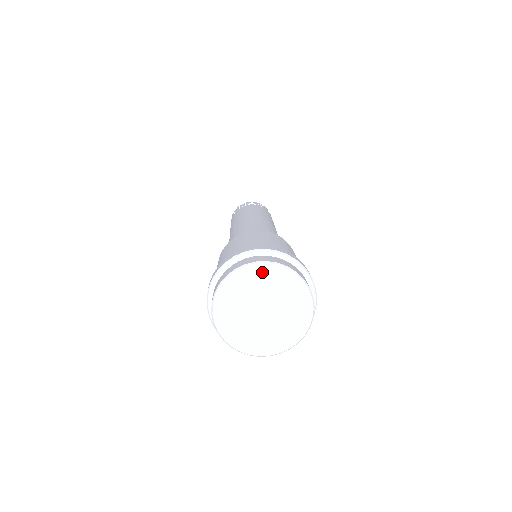
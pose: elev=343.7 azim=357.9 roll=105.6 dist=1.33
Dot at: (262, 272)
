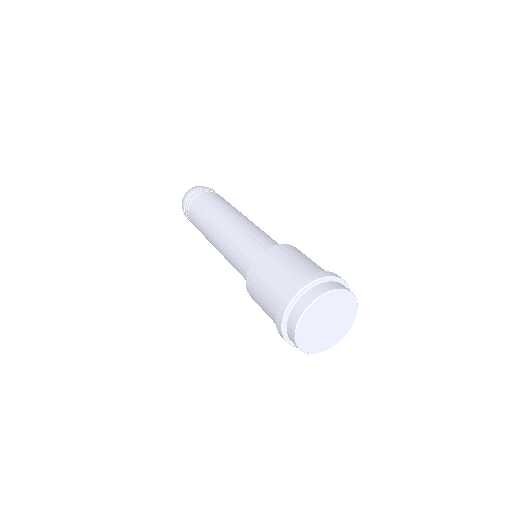
Dot at: (322, 302)
